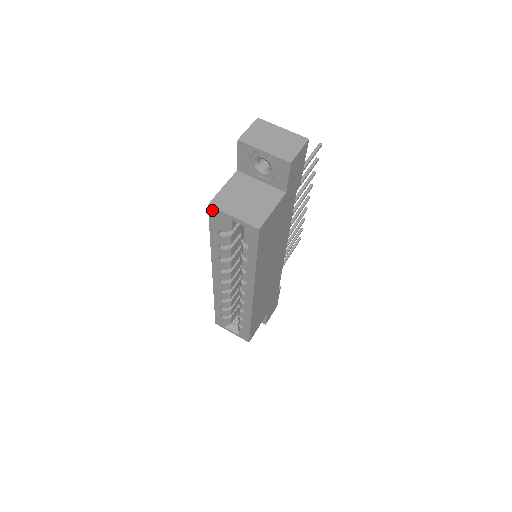
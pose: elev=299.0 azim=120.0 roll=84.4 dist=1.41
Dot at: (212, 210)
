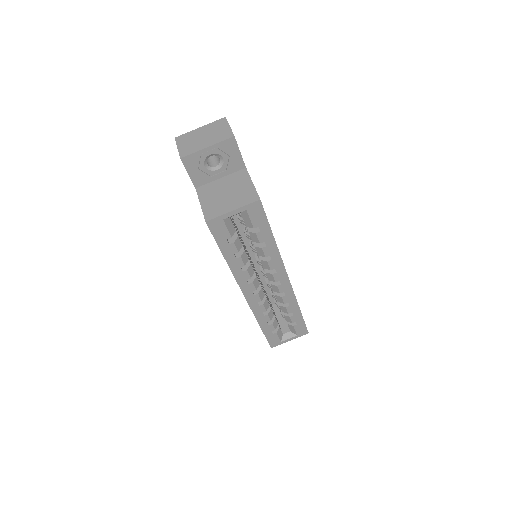
Dot at: (212, 224)
